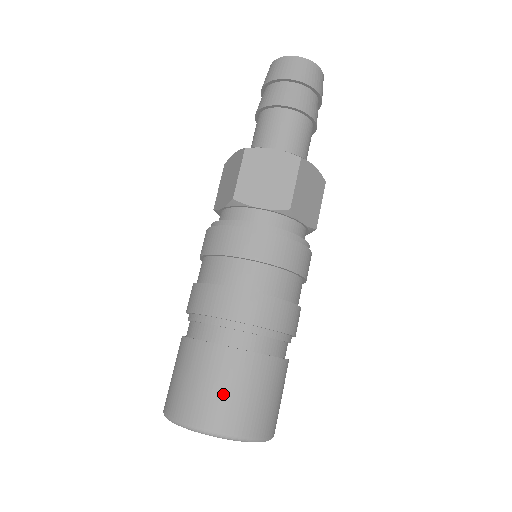
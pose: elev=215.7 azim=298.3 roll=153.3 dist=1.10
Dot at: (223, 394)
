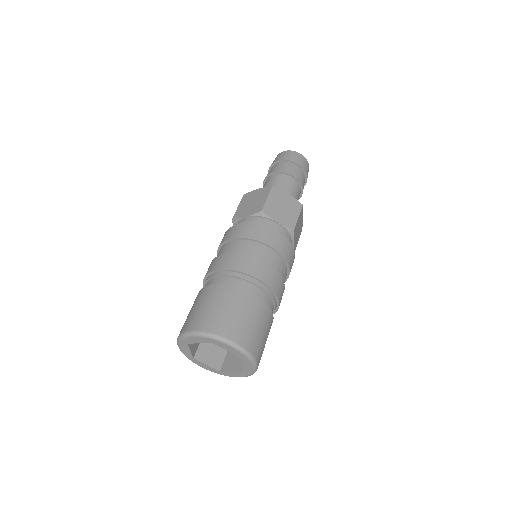
Dot at: (245, 321)
